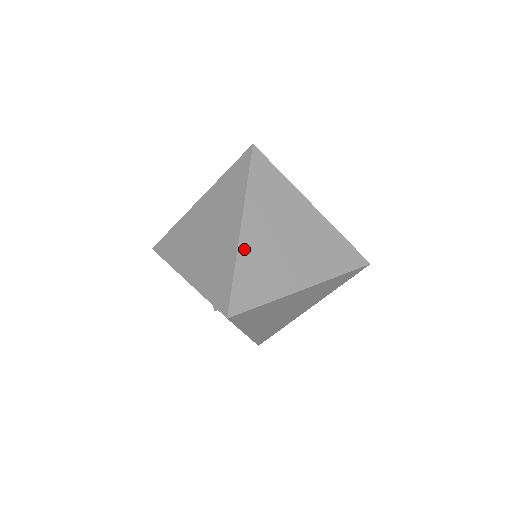
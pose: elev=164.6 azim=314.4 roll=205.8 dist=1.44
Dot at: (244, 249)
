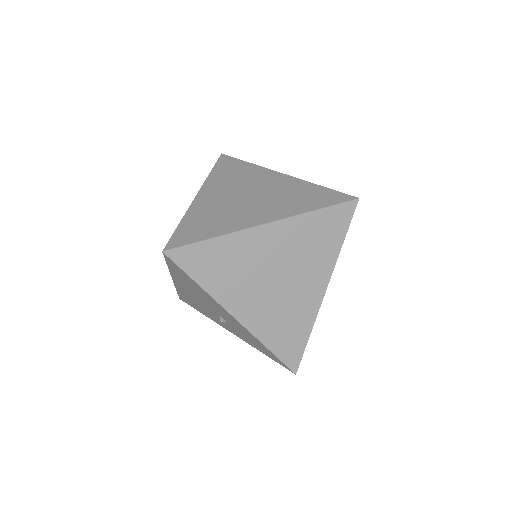
Dot at: (196, 207)
